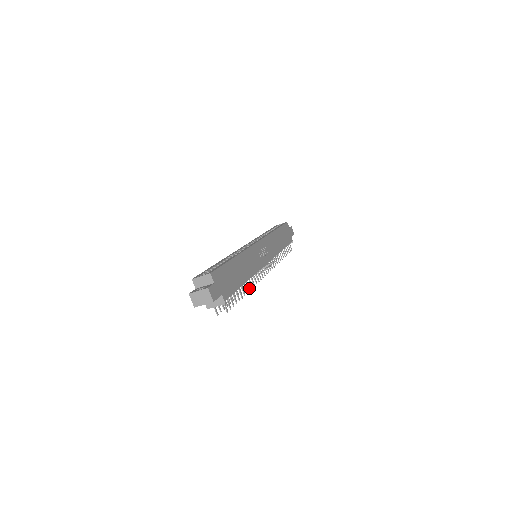
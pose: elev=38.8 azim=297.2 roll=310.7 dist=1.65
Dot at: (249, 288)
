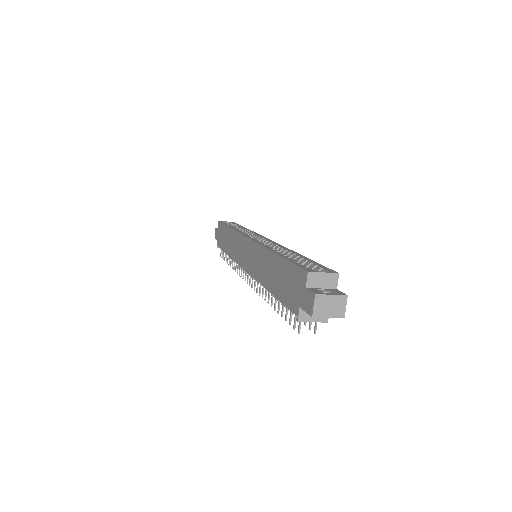
Dot at: occluded
